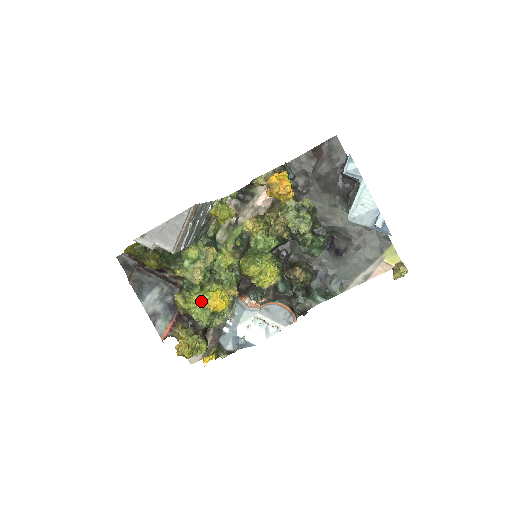
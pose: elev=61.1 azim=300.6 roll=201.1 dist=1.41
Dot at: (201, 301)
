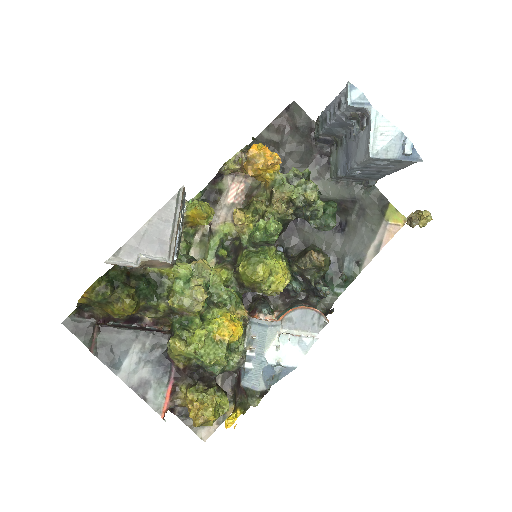
Dot at: (208, 335)
